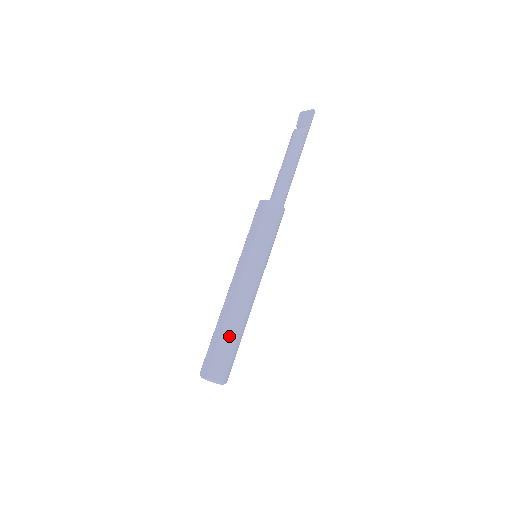
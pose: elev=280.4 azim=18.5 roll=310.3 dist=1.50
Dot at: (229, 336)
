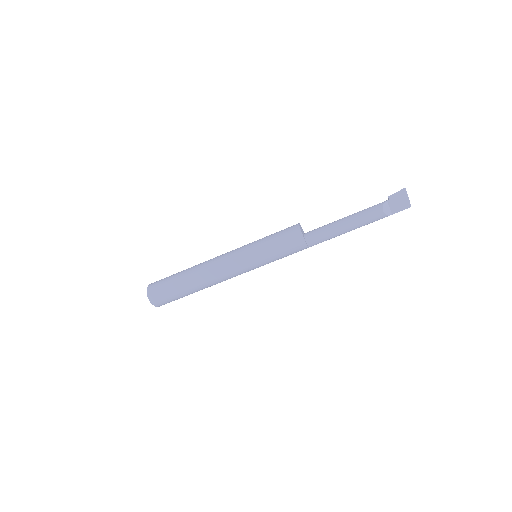
Dot at: occluded
